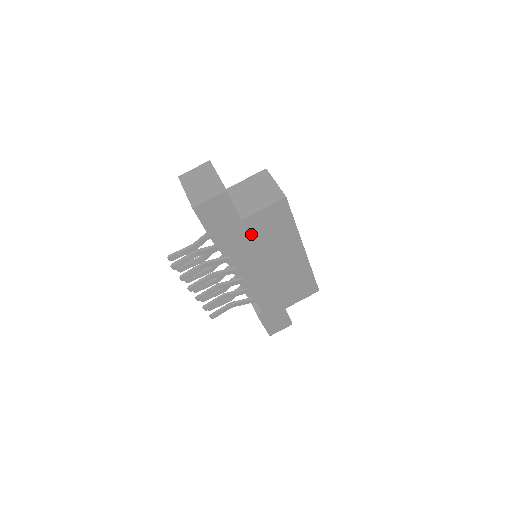
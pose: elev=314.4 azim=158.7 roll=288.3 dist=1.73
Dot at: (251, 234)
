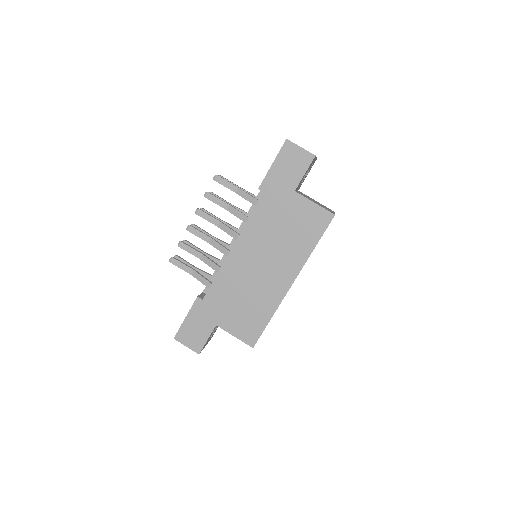
Dot at: (285, 212)
